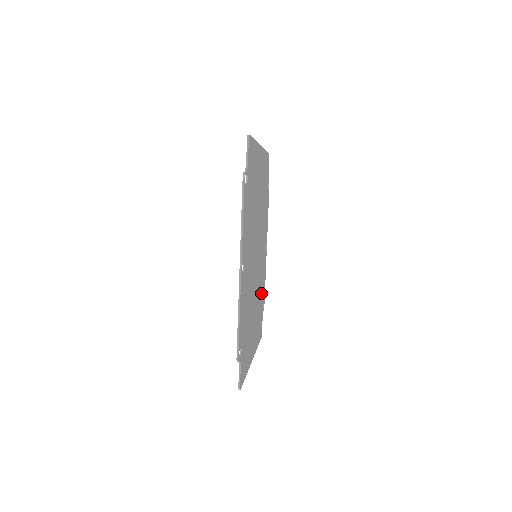
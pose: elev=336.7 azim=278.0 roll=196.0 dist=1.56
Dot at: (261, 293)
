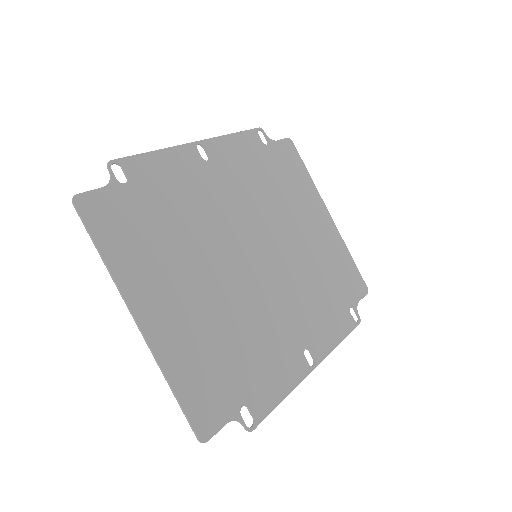
Dot at: (249, 358)
